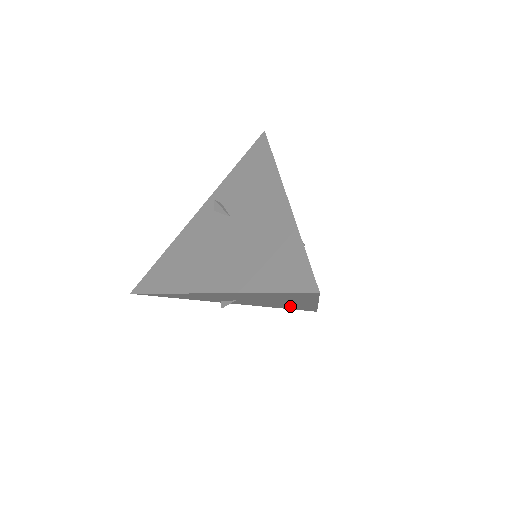
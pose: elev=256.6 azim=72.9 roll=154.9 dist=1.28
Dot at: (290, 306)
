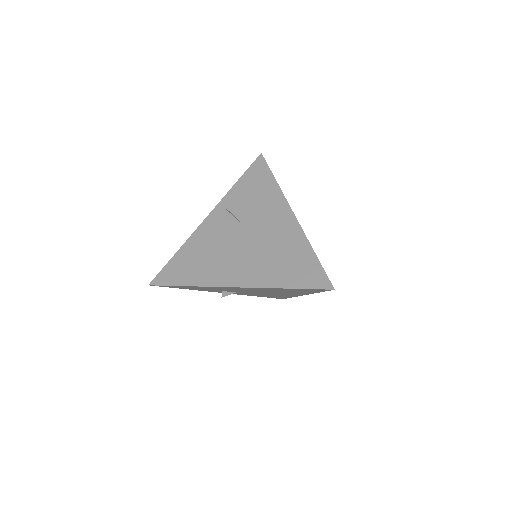
Dot at: (273, 295)
